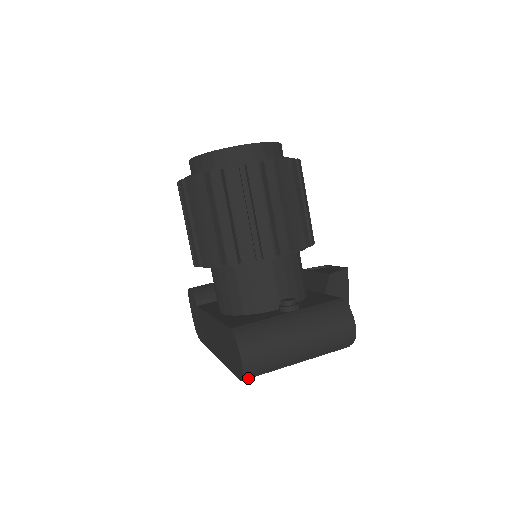
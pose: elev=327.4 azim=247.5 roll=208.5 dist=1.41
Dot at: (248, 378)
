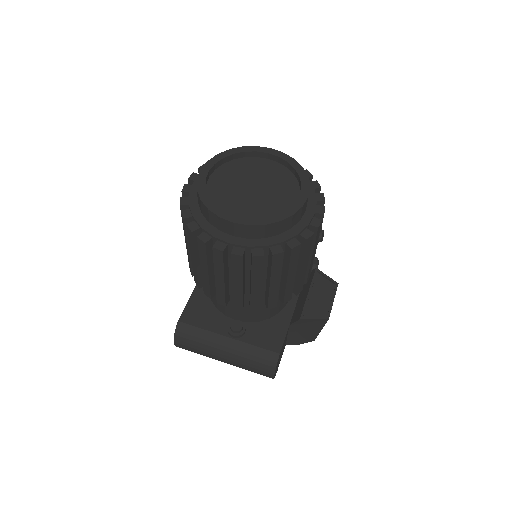
Dot at: occluded
